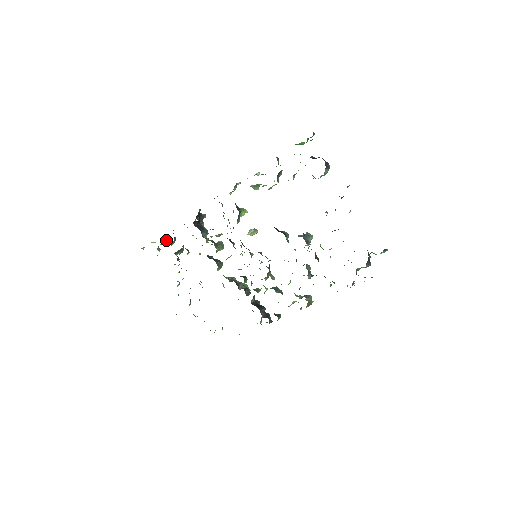
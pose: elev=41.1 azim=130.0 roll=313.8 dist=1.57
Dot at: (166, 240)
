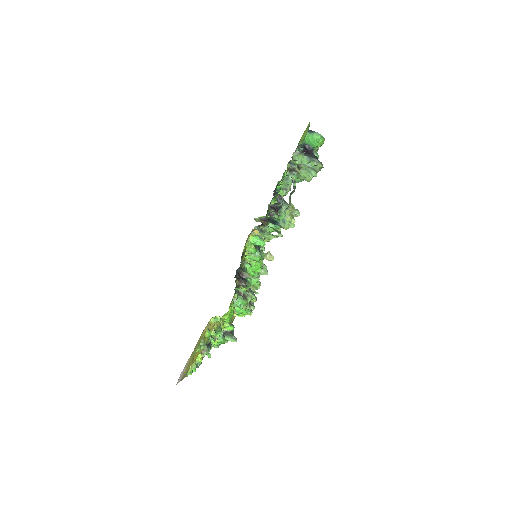
Dot at: (227, 340)
